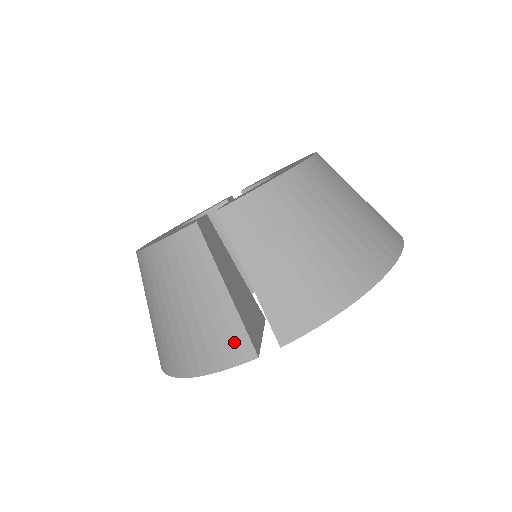
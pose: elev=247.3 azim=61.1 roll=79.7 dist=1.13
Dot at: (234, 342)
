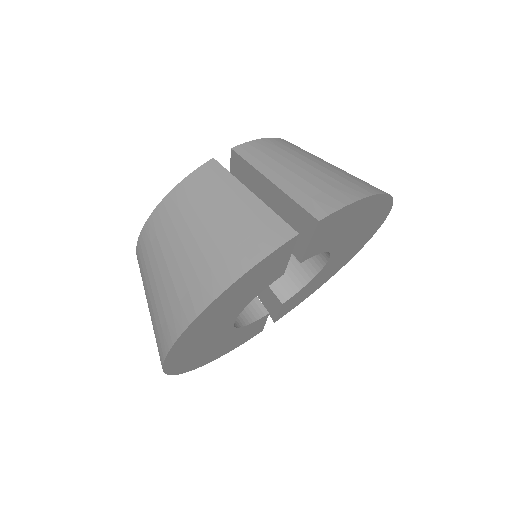
Dot at: (269, 230)
